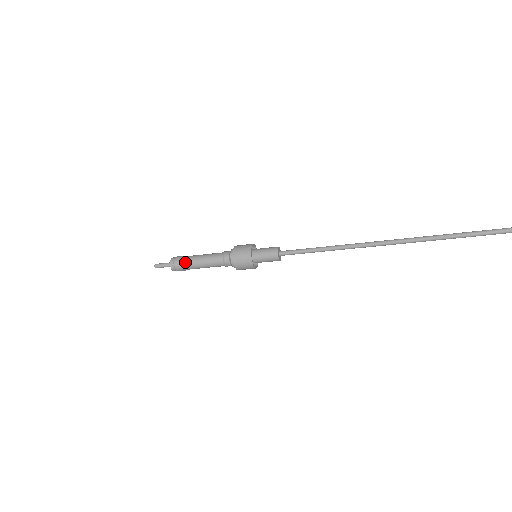
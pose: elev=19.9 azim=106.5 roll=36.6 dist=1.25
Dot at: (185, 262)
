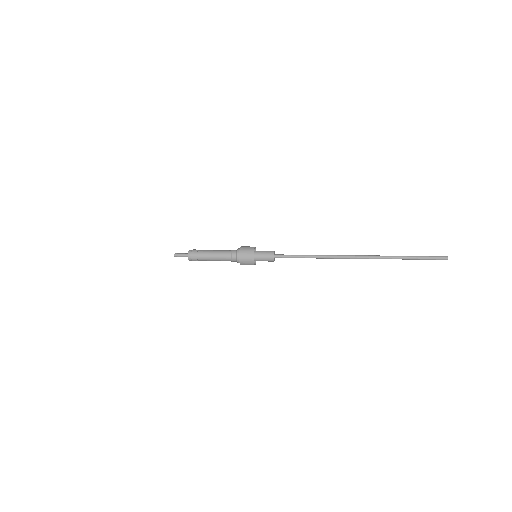
Dot at: (201, 260)
